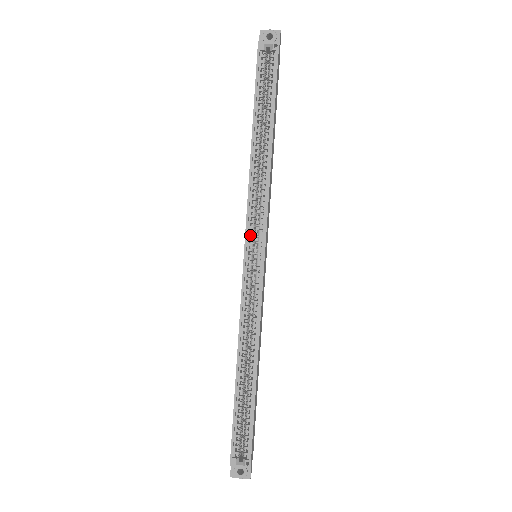
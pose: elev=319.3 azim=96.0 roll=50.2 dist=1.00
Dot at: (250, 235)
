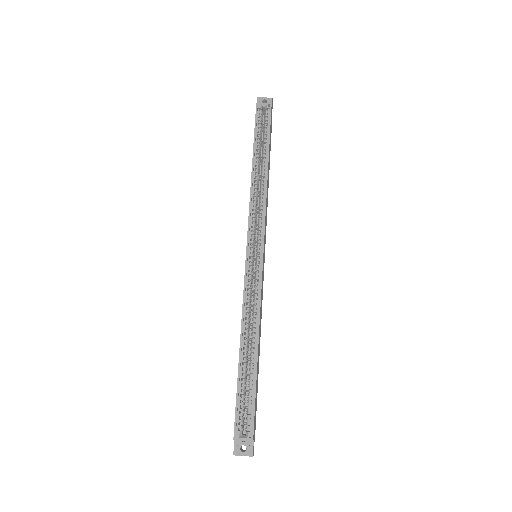
Dot at: occluded
